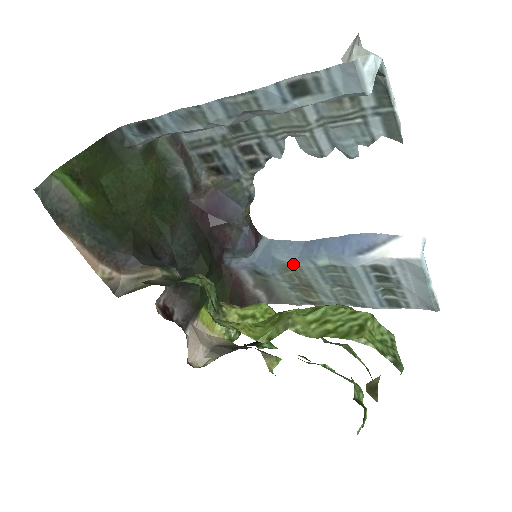
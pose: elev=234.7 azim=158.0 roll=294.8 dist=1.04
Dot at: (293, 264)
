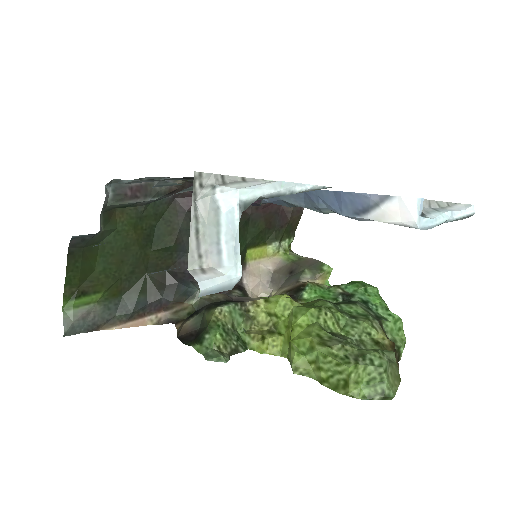
Dot at: (303, 207)
